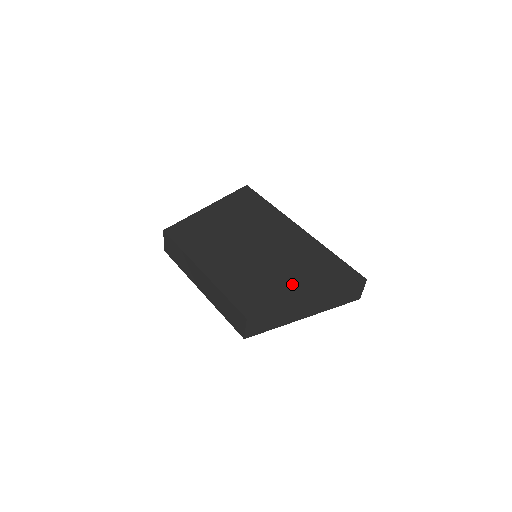
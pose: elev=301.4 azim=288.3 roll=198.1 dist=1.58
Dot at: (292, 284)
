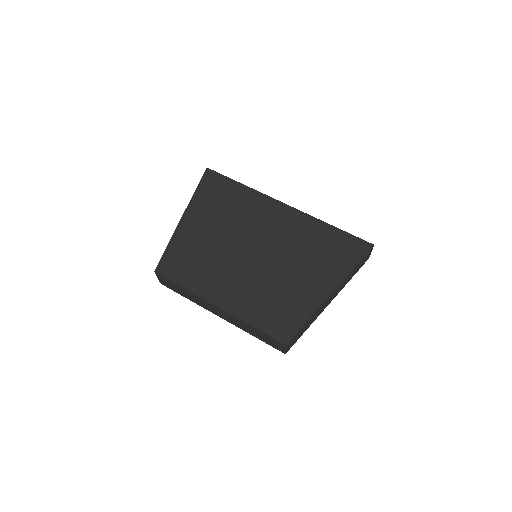
Dot at: (309, 283)
